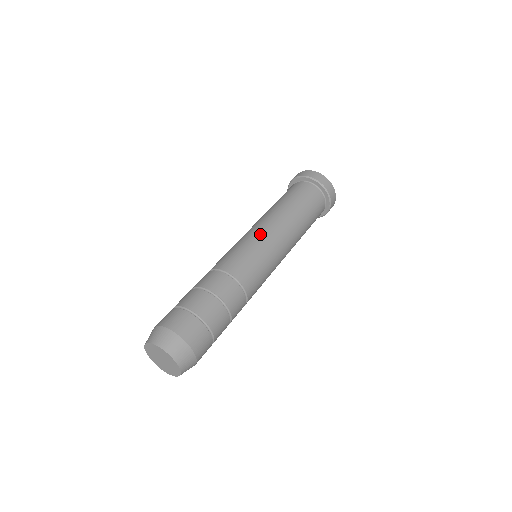
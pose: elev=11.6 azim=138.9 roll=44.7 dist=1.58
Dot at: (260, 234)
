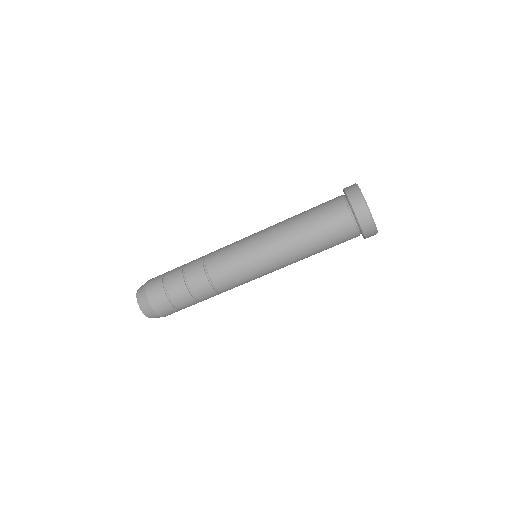
Dot at: (253, 236)
